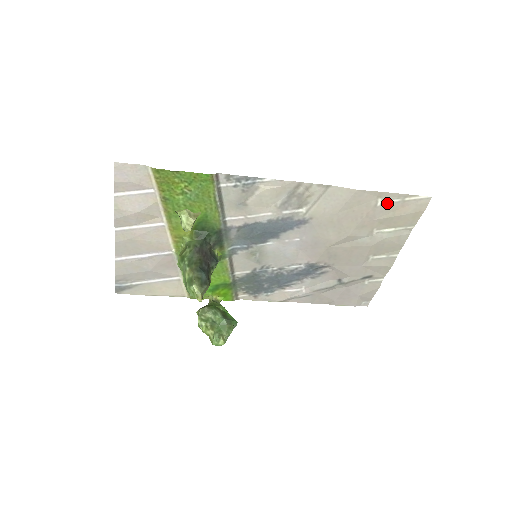
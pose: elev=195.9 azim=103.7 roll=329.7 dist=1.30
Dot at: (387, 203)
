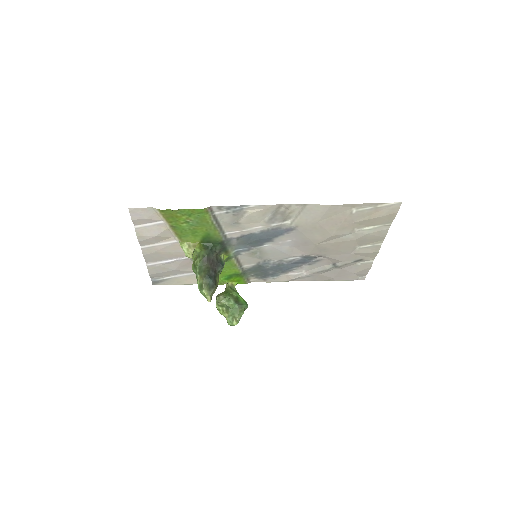
Dot at: (361, 210)
